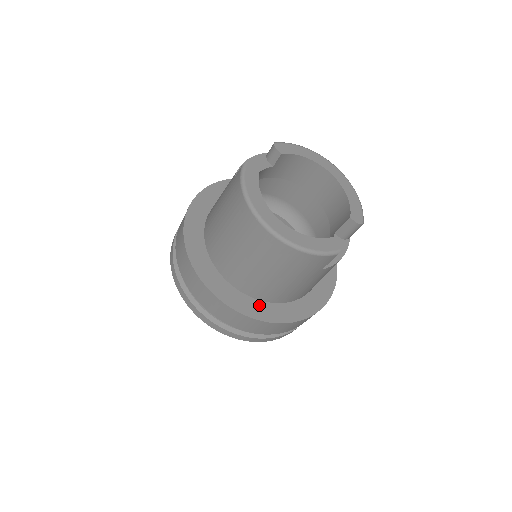
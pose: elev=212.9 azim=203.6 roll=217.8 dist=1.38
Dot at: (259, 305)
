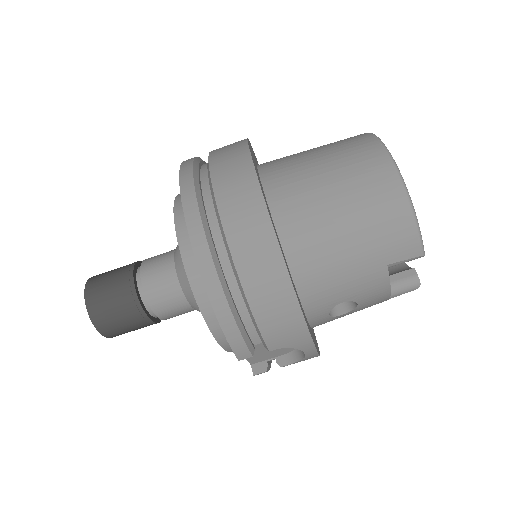
Dot at: (281, 247)
